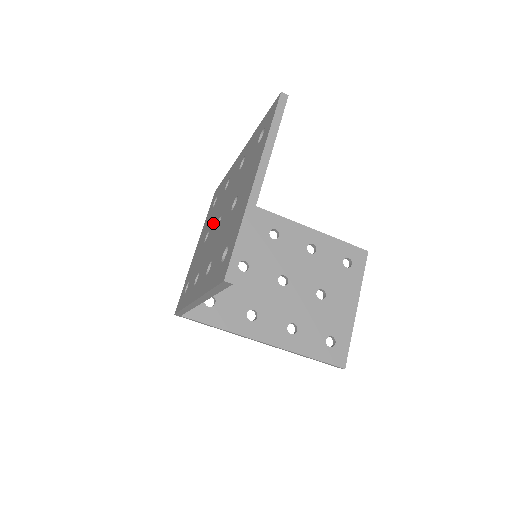
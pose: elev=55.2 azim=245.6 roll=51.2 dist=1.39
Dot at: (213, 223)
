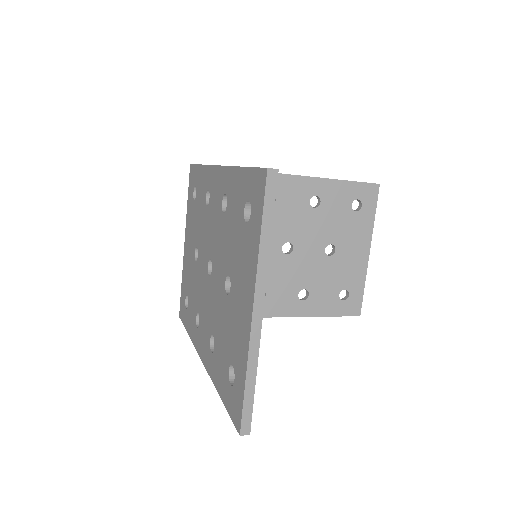
Dot at: (201, 247)
